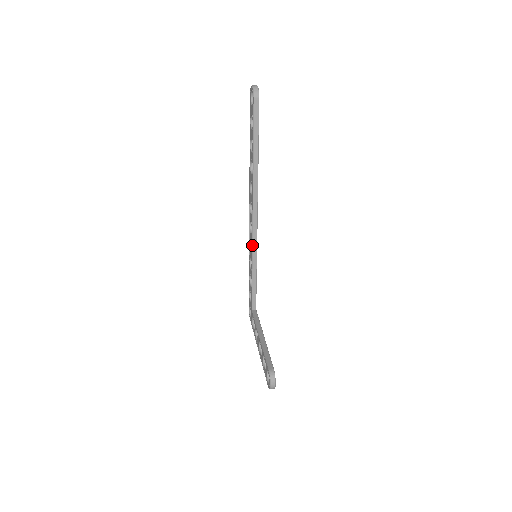
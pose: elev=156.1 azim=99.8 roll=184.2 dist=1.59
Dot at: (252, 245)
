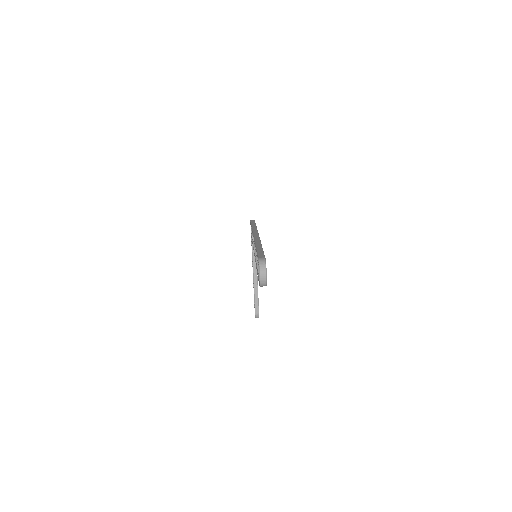
Dot at: occluded
